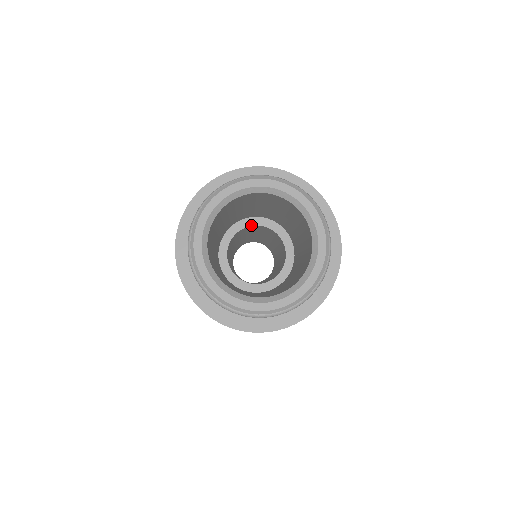
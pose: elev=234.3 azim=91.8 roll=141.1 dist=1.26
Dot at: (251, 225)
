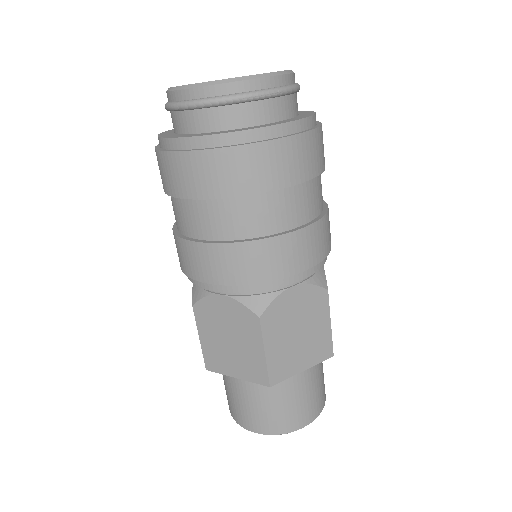
Dot at: occluded
